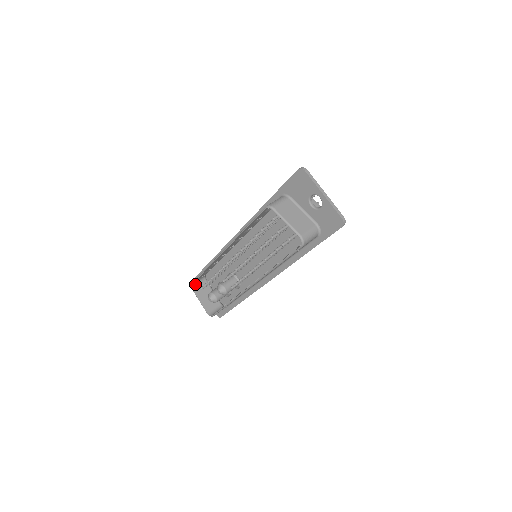
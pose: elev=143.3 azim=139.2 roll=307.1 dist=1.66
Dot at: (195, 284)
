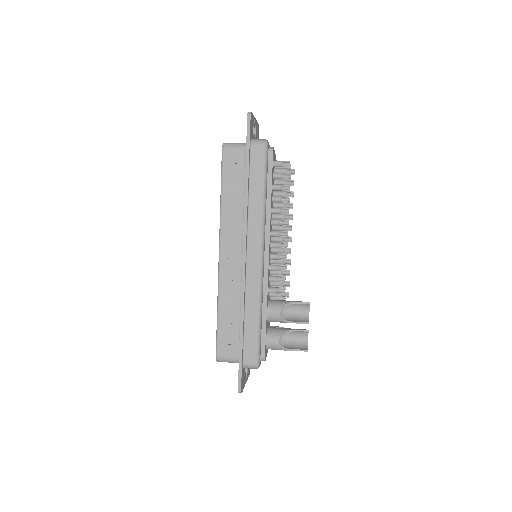
Dot at: occluded
